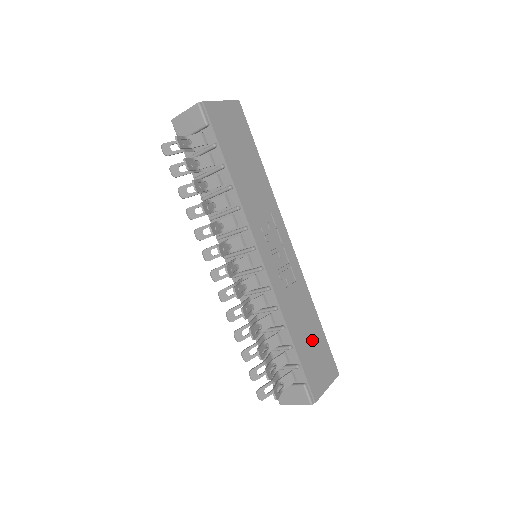
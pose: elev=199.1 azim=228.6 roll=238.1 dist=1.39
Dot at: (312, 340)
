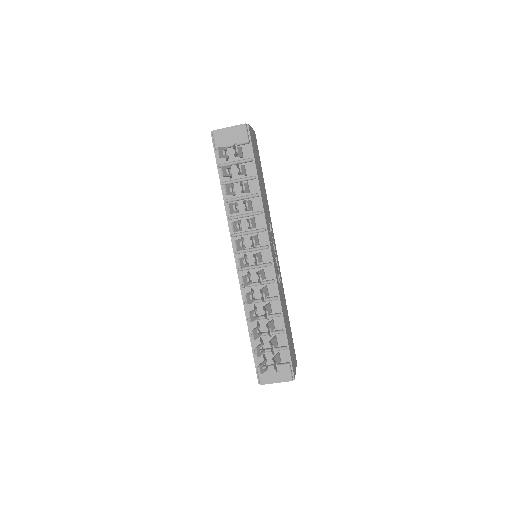
Dot at: (289, 330)
